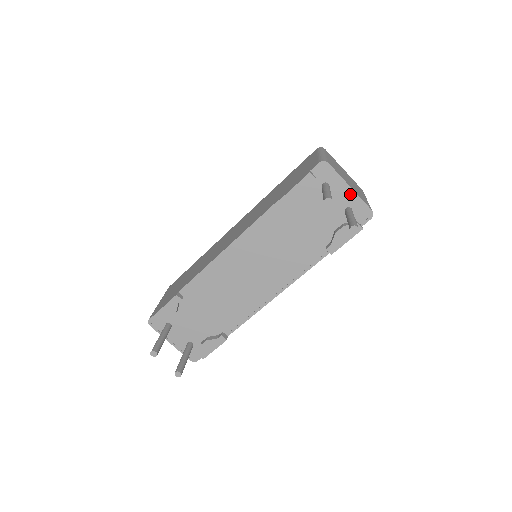
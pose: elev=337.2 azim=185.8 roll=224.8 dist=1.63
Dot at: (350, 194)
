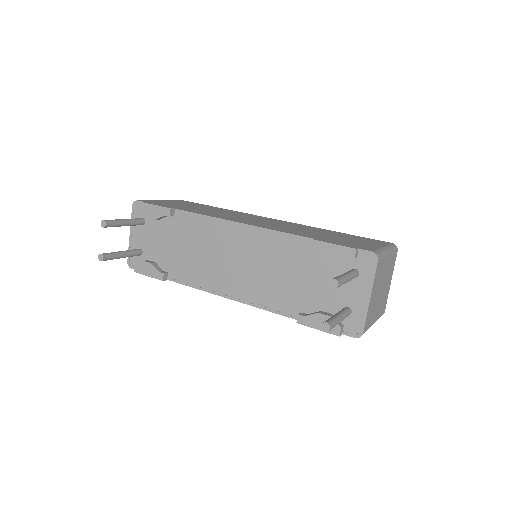
Dot at: (364, 302)
